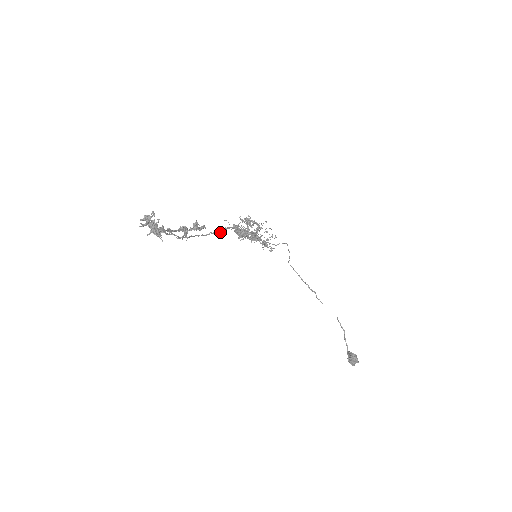
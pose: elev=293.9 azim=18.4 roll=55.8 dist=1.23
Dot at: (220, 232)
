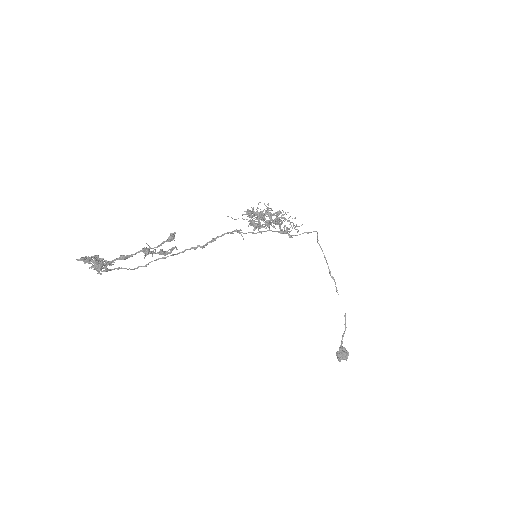
Dot at: (201, 247)
